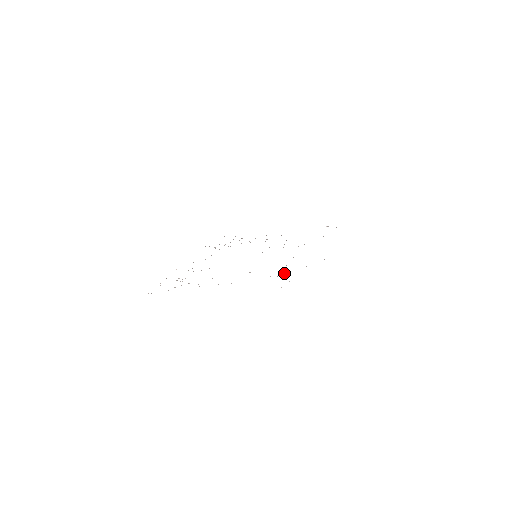
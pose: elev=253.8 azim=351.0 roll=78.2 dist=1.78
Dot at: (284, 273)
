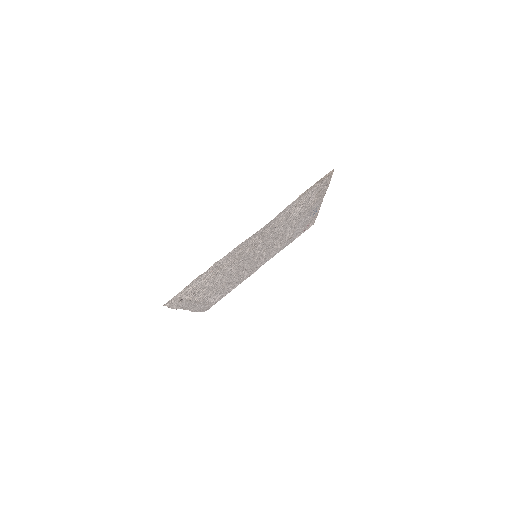
Dot at: (292, 212)
